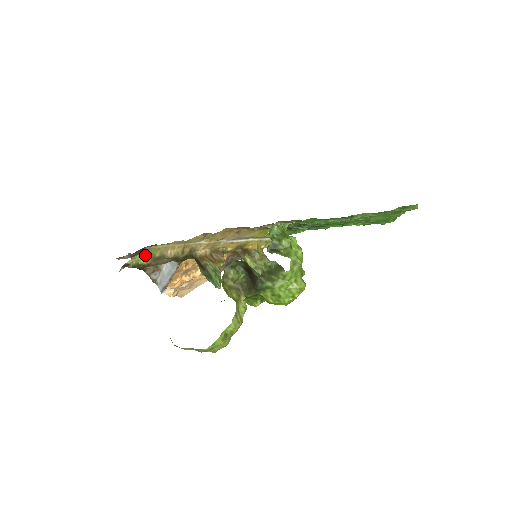
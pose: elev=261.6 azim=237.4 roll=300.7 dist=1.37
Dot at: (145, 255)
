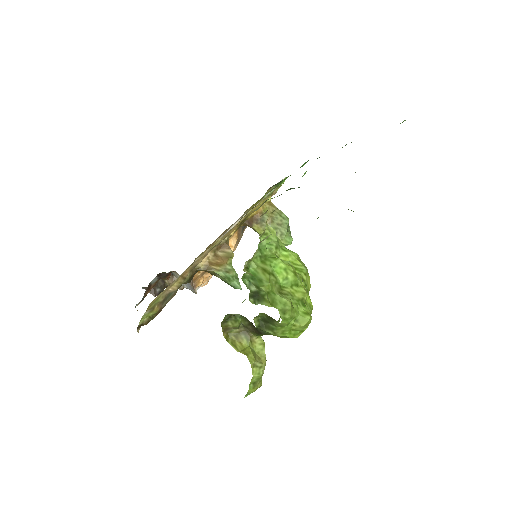
Dot at: (149, 310)
